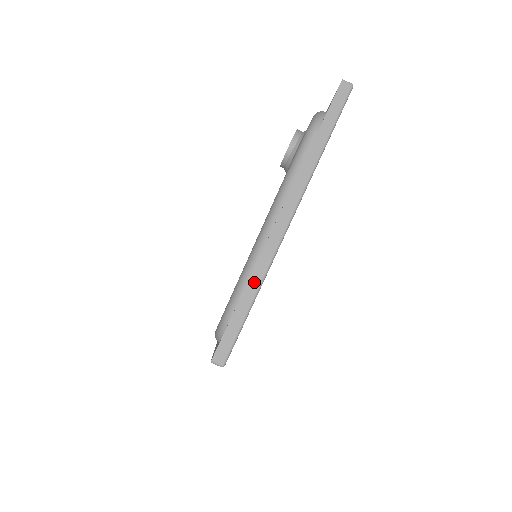
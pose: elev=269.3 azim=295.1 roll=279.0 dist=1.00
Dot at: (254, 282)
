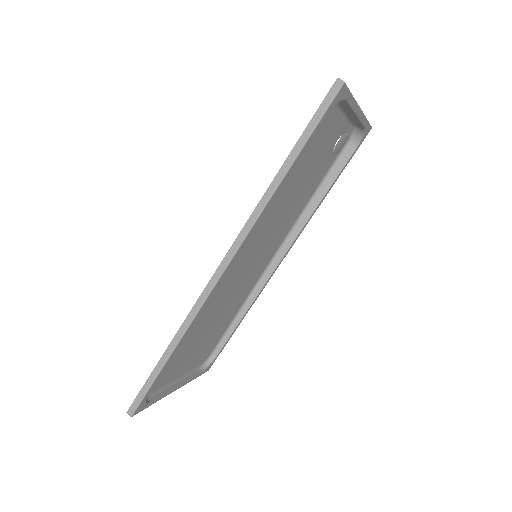
Dot at: occluded
